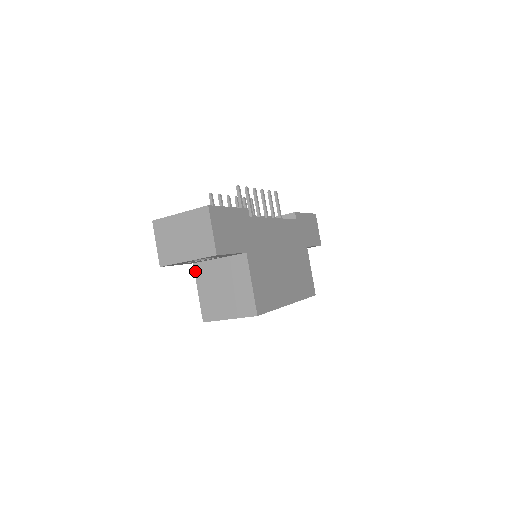
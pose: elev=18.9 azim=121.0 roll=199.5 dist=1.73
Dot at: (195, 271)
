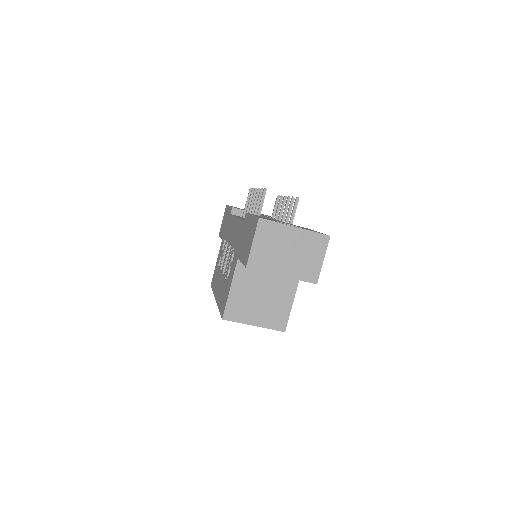
Dot at: (237, 267)
